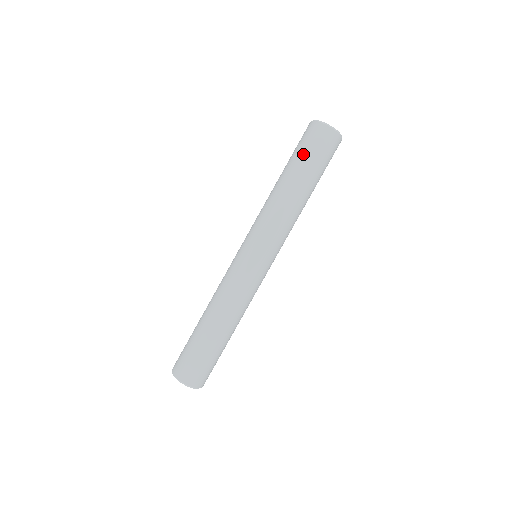
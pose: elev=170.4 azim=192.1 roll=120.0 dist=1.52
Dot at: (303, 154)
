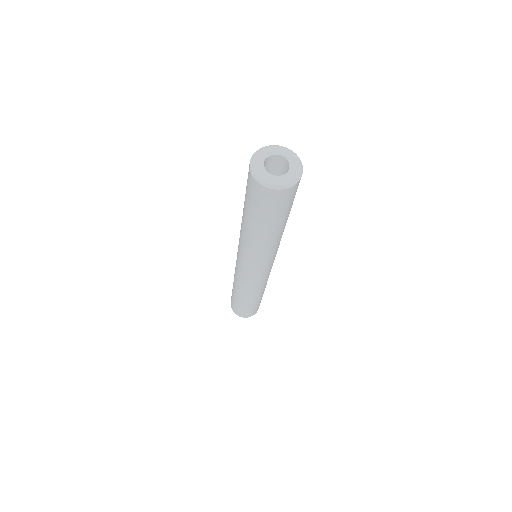
Dot at: (252, 209)
